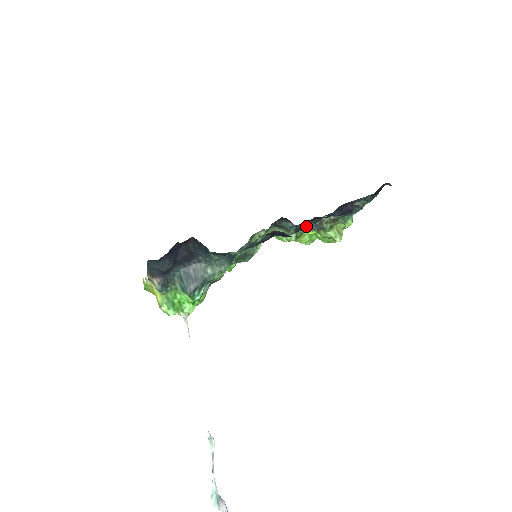
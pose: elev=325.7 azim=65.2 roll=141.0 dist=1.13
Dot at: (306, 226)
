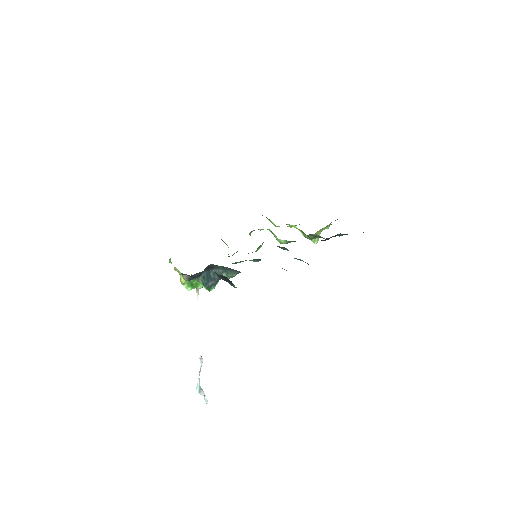
Dot at: (299, 259)
